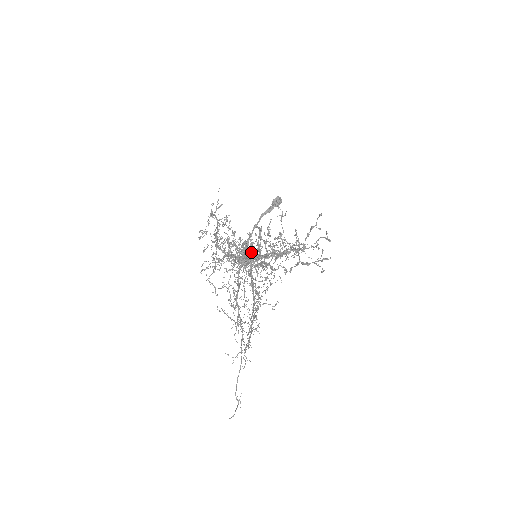
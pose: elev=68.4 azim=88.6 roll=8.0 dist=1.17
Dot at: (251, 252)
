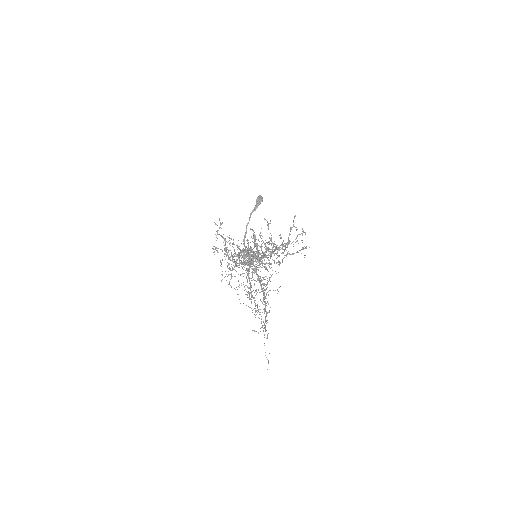
Dot at: occluded
